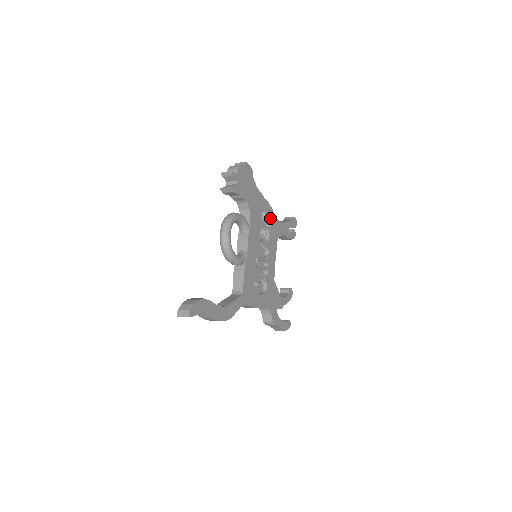
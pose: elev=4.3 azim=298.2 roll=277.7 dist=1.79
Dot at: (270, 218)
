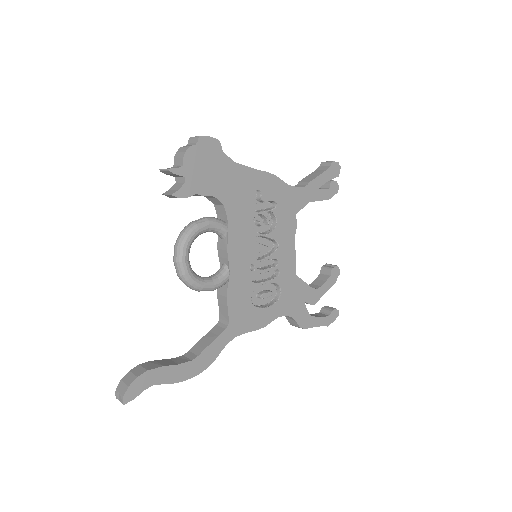
Dot at: (274, 193)
